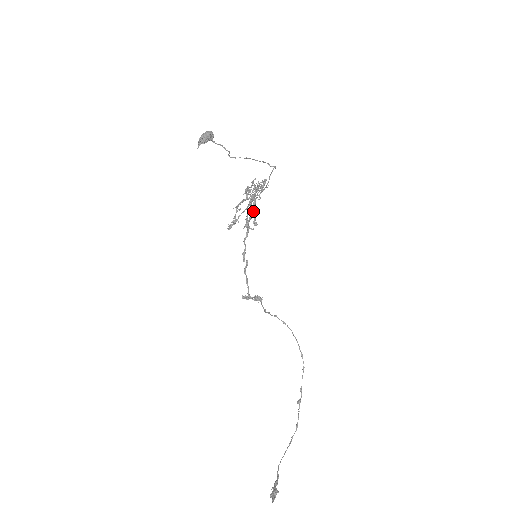
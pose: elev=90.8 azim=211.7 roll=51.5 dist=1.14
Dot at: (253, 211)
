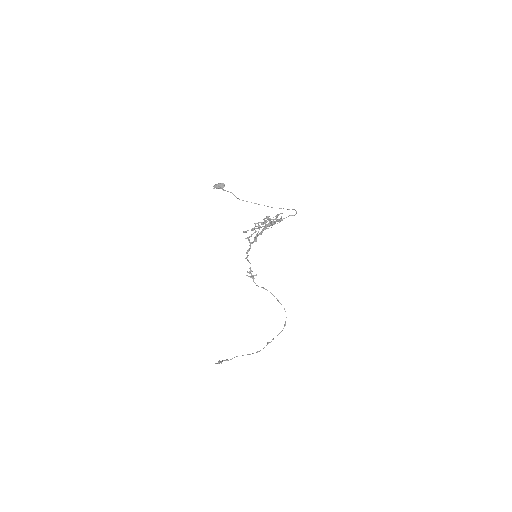
Dot at: (257, 233)
